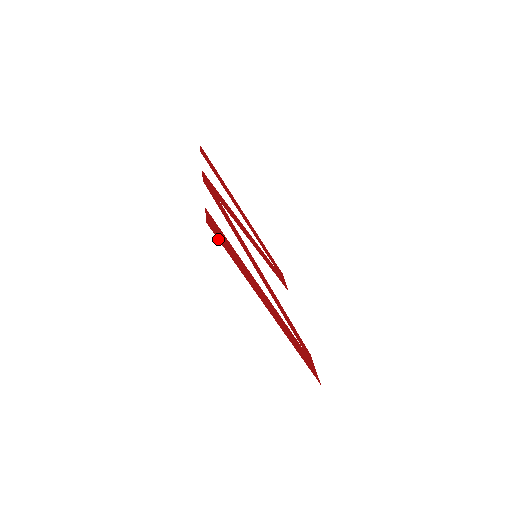
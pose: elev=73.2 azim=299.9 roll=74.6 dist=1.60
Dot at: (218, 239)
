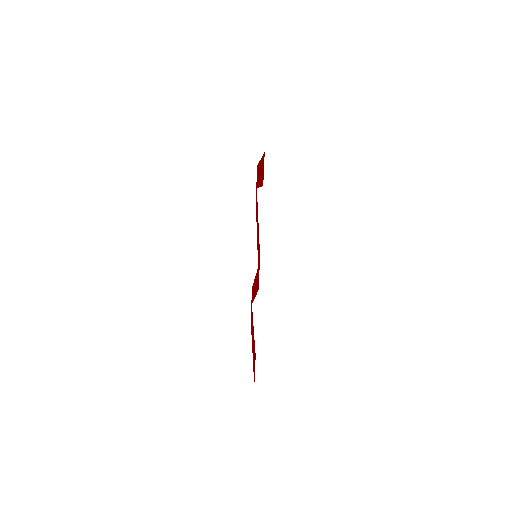
Dot at: occluded
